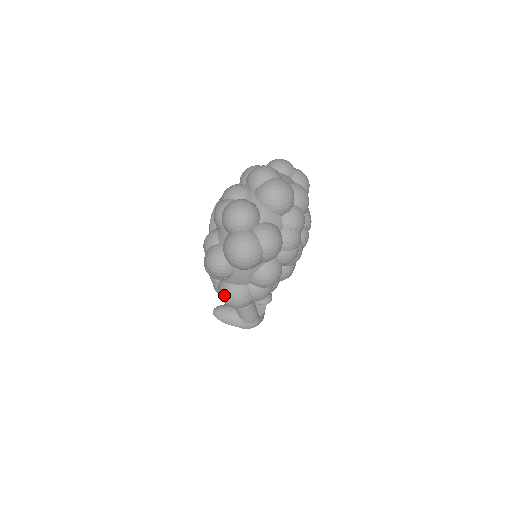
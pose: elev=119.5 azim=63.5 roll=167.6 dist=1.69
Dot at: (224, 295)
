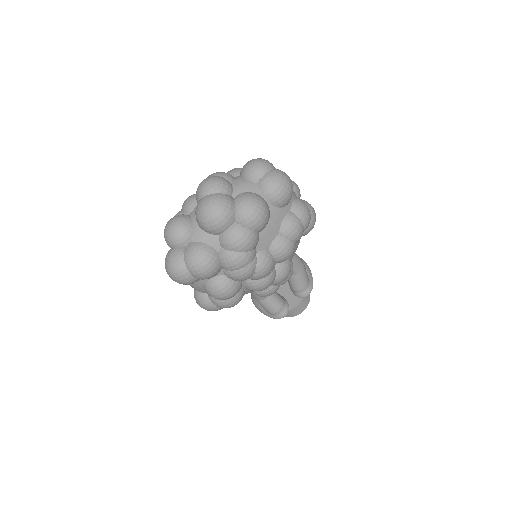
Dot at: (194, 297)
